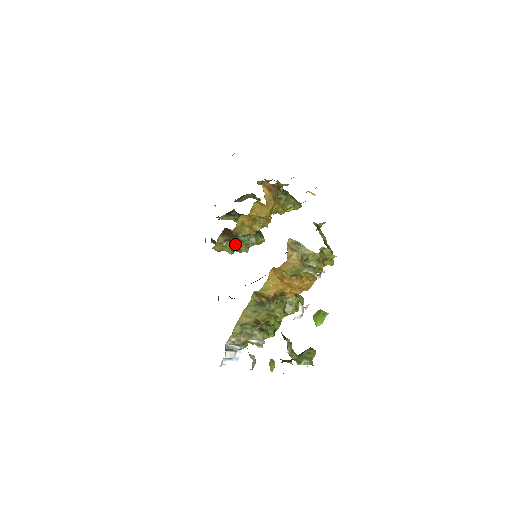
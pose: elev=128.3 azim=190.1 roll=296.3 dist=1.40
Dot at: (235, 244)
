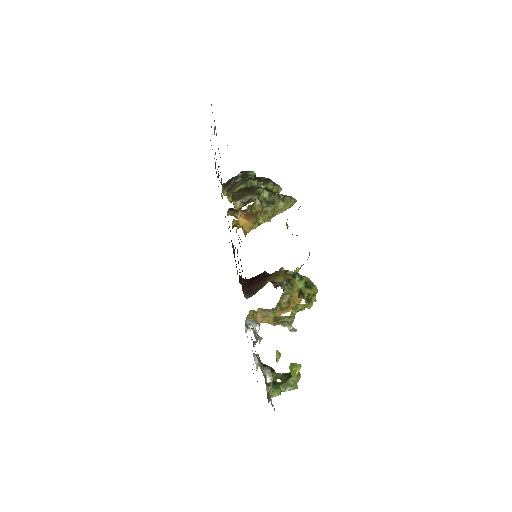
Dot at: (246, 213)
